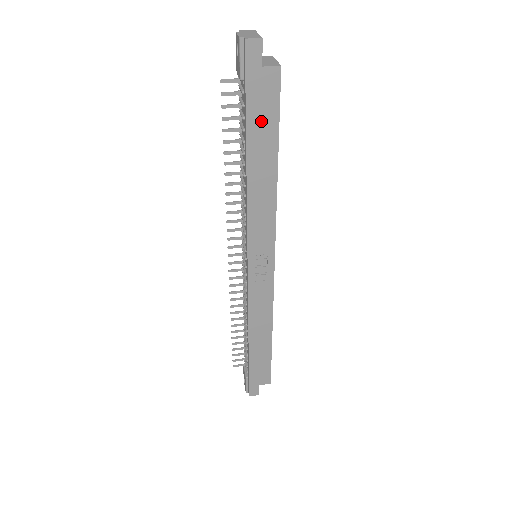
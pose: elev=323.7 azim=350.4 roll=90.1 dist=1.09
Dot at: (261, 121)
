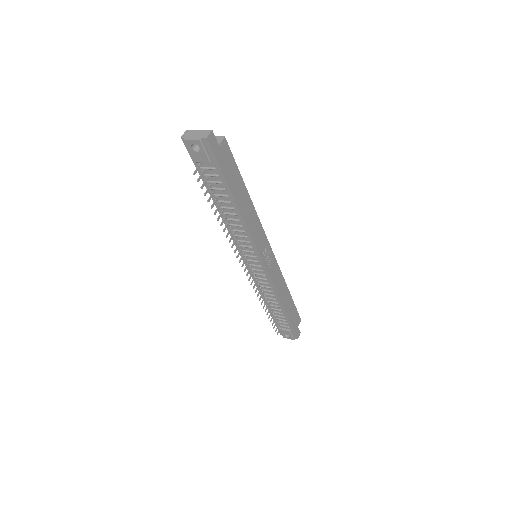
Dot at: (232, 176)
